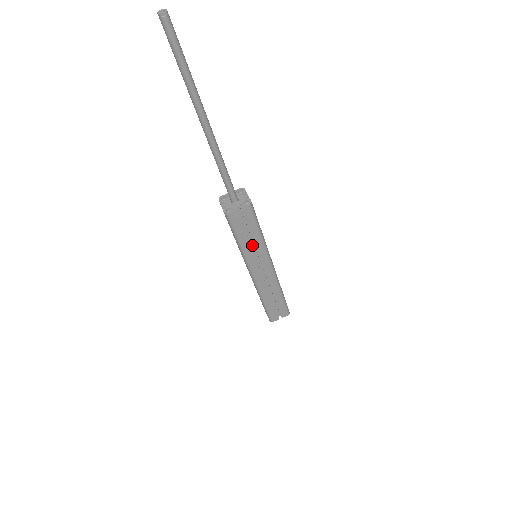
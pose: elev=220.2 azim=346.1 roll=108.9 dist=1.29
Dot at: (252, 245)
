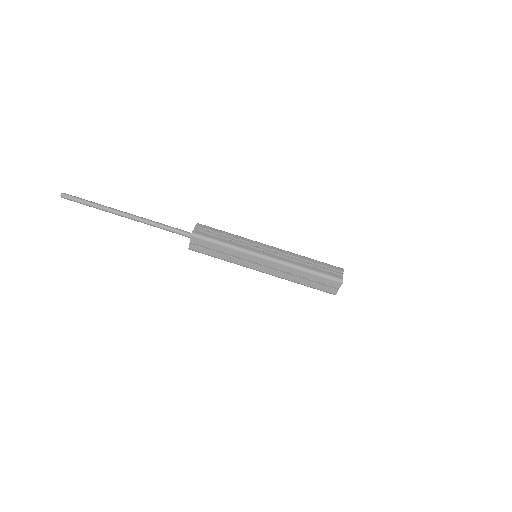
Dot at: (233, 254)
